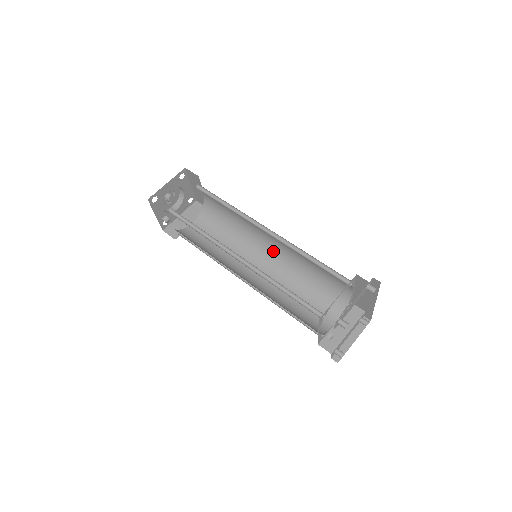
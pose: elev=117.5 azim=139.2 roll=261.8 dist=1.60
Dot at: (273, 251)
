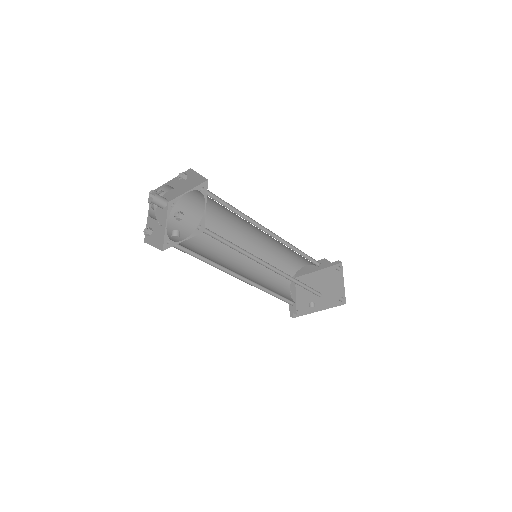
Dot at: (248, 244)
